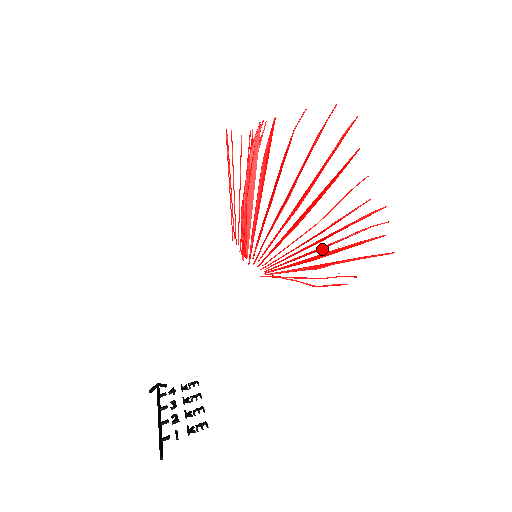
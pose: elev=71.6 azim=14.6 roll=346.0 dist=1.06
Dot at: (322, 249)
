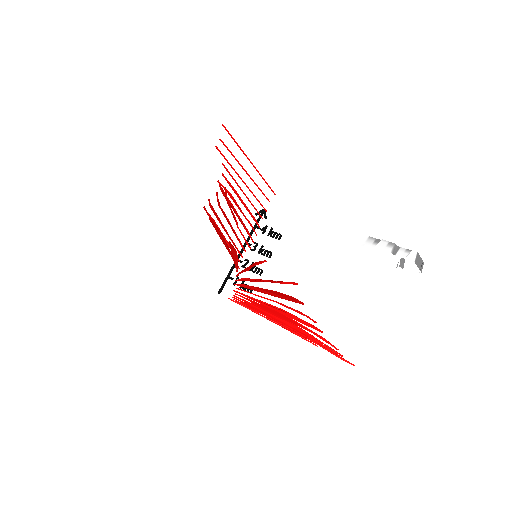
Dot at: (375, 246)
